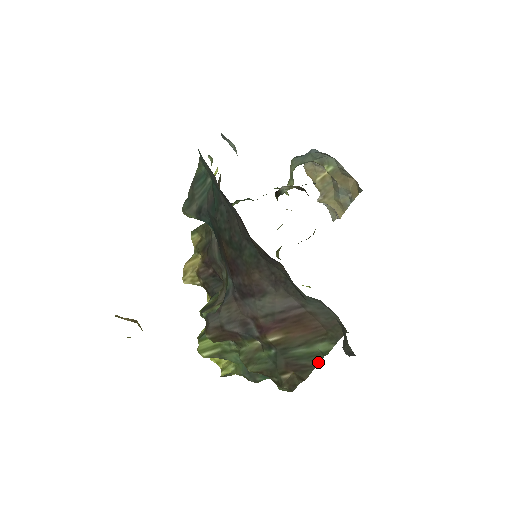
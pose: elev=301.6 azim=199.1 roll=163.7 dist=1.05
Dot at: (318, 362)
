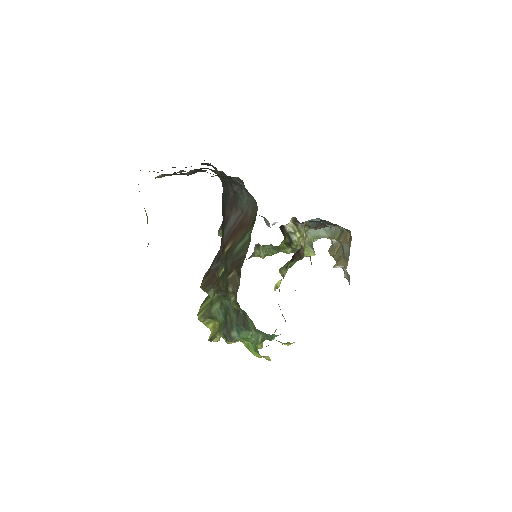
Dot at: occluded
